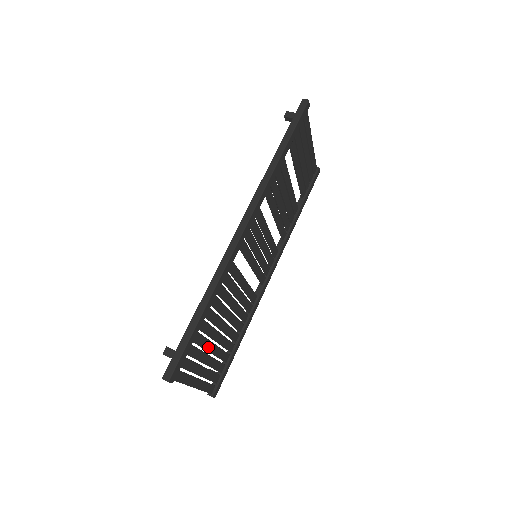
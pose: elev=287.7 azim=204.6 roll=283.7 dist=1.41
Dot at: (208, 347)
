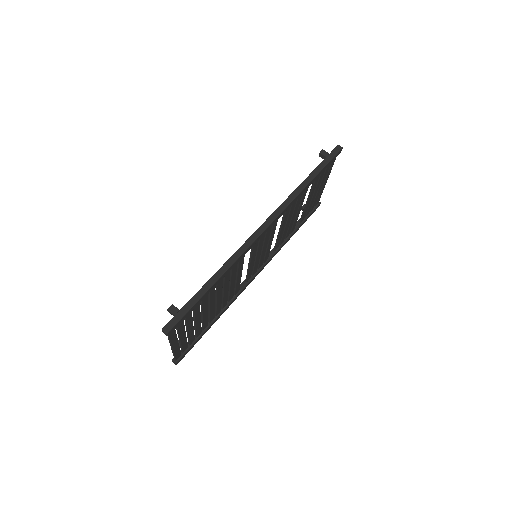
Dot at: (197, 318)
